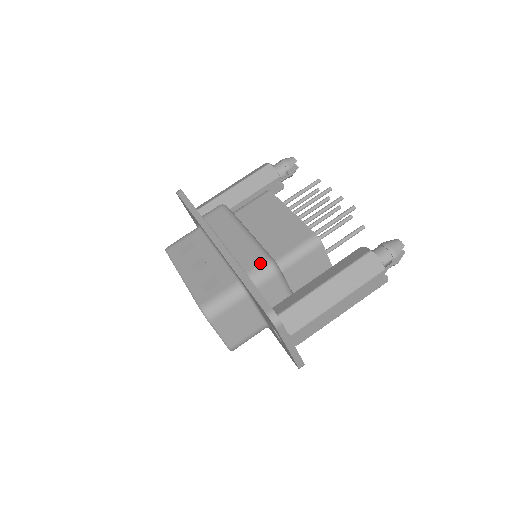
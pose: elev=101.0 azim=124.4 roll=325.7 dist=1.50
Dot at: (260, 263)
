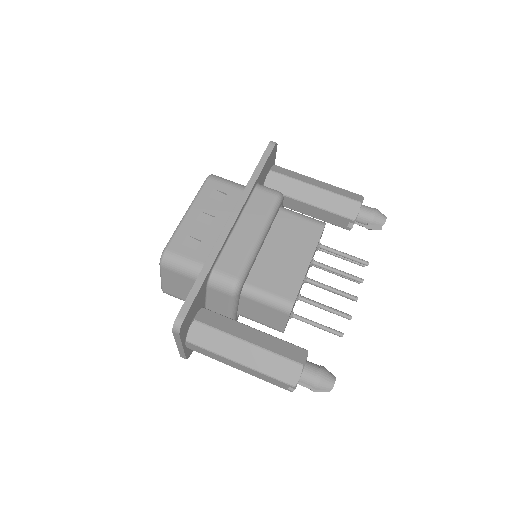
Dot at: (230, 275)
